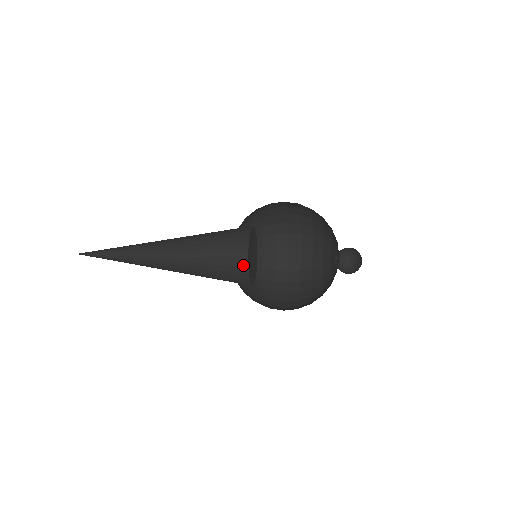
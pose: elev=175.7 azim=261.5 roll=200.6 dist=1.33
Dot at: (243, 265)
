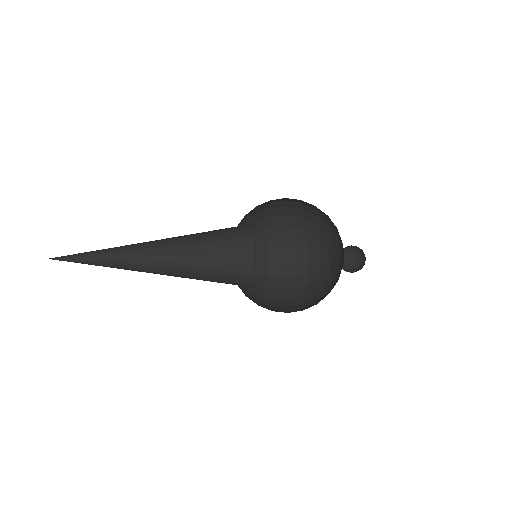
Dot at: (248, 252)
